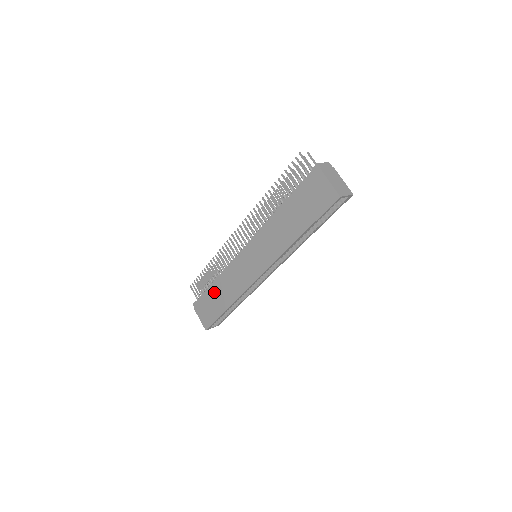
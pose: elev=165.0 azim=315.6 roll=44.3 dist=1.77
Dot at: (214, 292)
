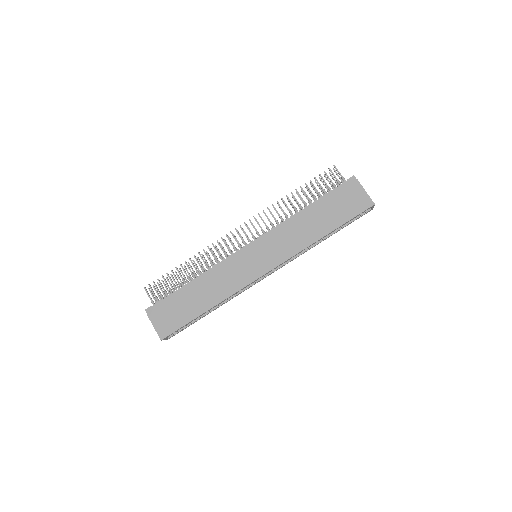
Dot at: (189, 293)
